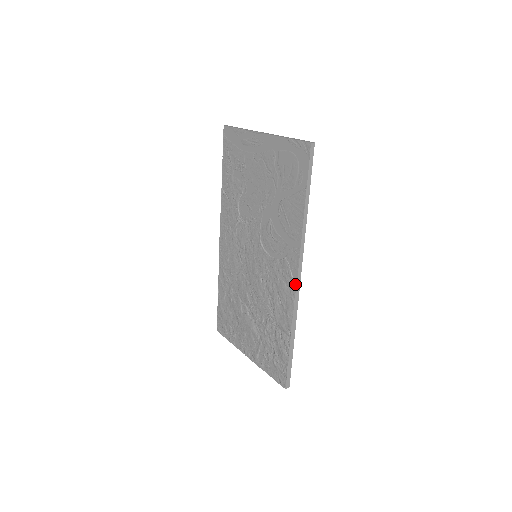
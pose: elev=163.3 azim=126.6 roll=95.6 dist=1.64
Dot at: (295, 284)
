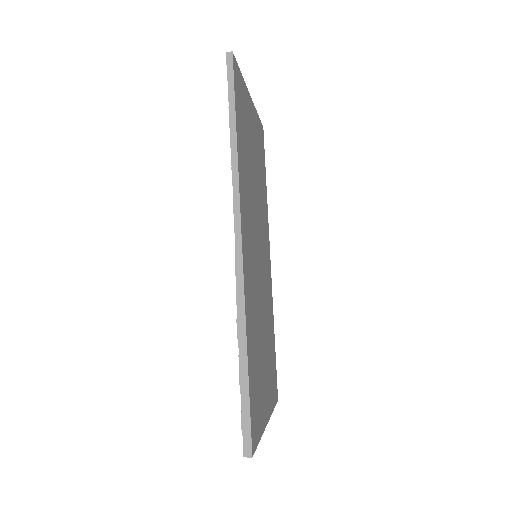
Dot at: (235, 256)
